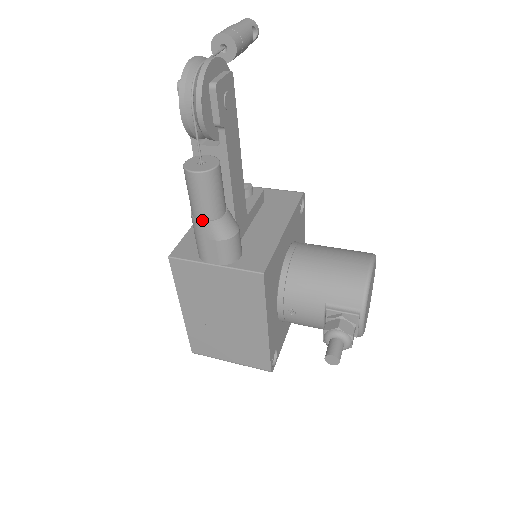
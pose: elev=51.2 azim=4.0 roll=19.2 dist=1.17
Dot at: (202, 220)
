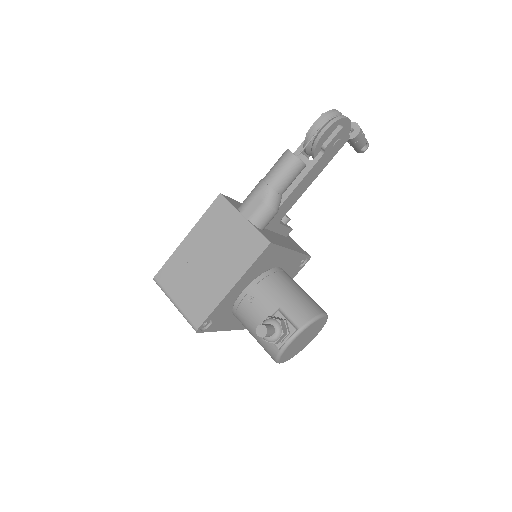
Dot at: (267, 184)
